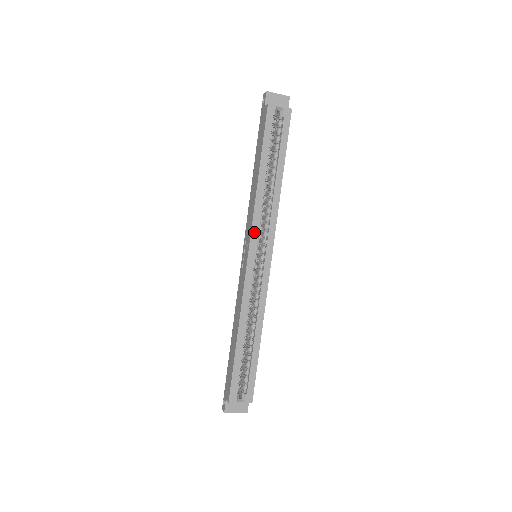
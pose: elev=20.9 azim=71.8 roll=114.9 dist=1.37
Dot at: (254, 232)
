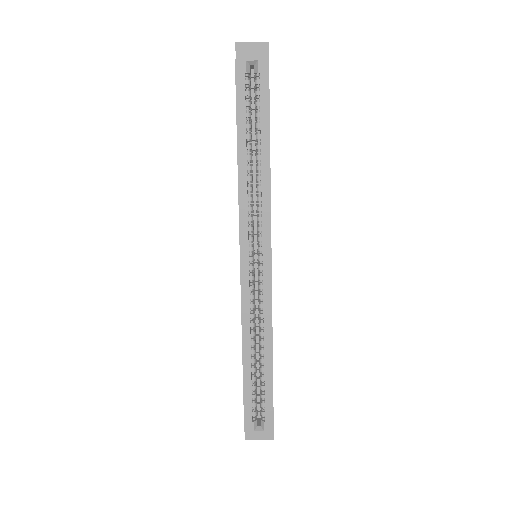
Dot at: (243, 229)
